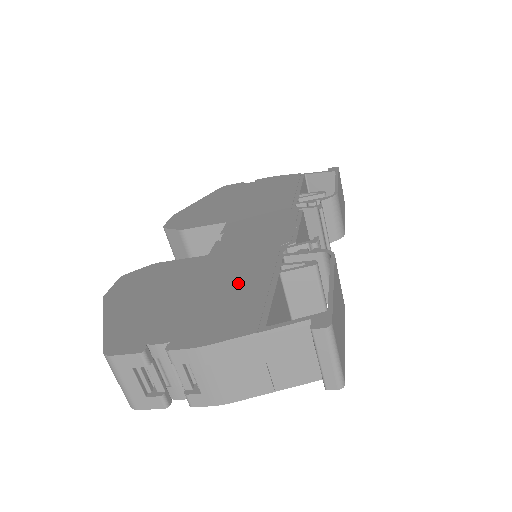
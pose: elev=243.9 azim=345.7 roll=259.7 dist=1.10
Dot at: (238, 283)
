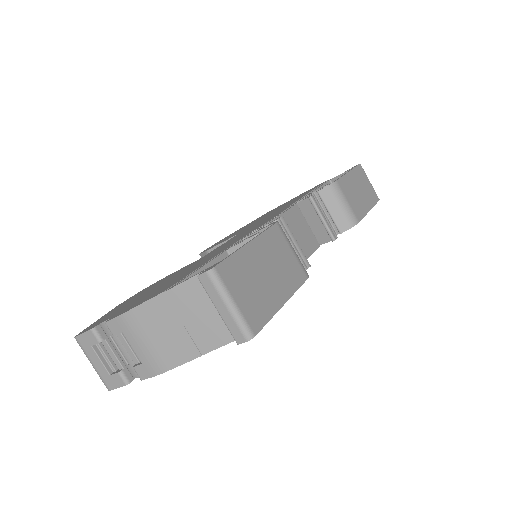
Dot at: (194, 267)
